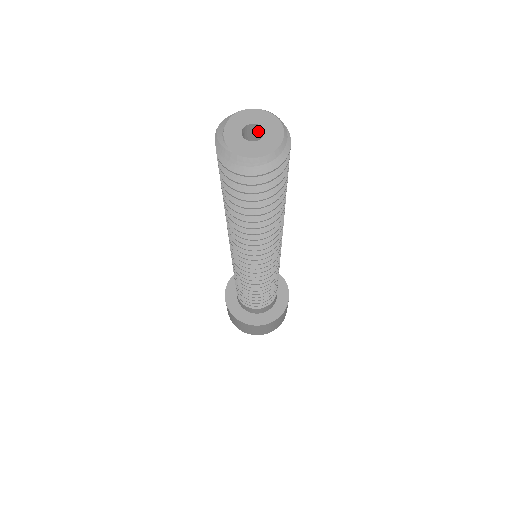
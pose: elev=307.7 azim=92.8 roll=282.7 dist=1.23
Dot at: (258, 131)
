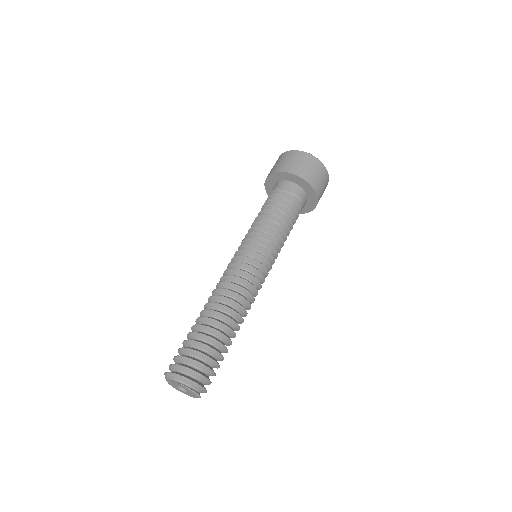
Dot at: occluded
